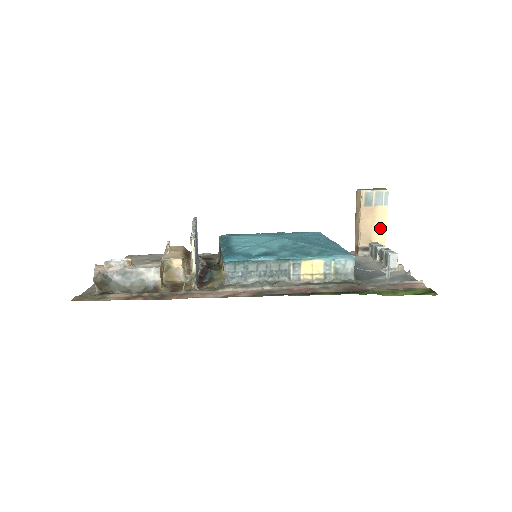
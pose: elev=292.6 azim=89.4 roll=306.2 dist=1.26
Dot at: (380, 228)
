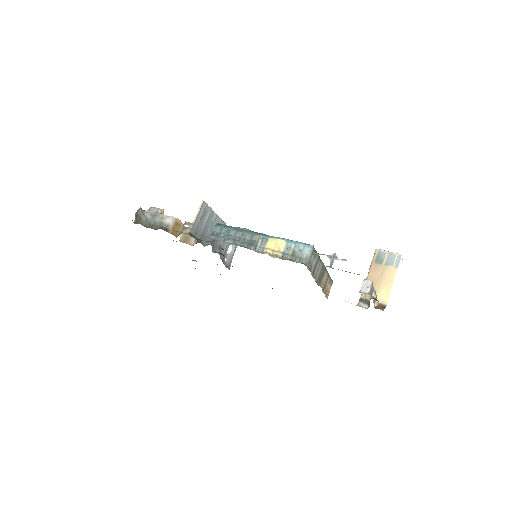
Dot at: (385, 286)
